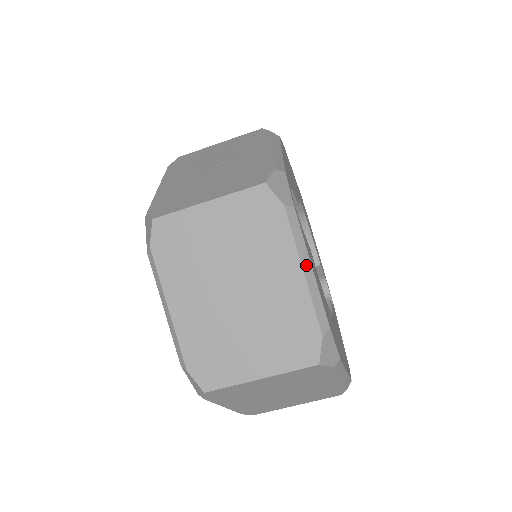
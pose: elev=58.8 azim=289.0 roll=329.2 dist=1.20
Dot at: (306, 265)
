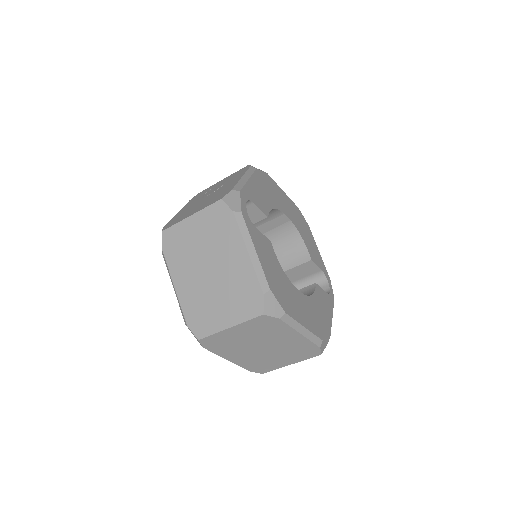
Dot at: (250, 249)
